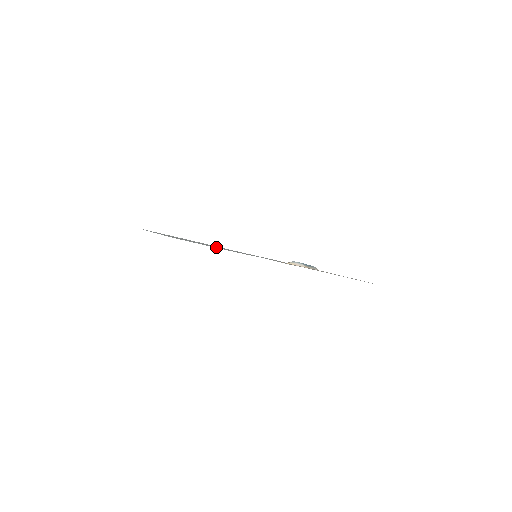
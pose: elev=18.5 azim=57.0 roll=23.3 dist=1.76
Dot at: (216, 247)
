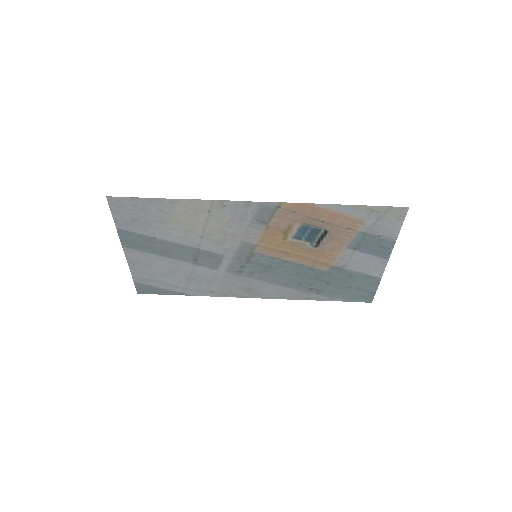
Dot at: (166, 212)
